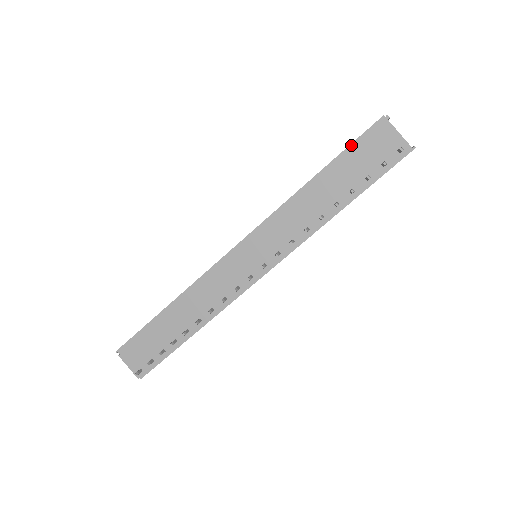
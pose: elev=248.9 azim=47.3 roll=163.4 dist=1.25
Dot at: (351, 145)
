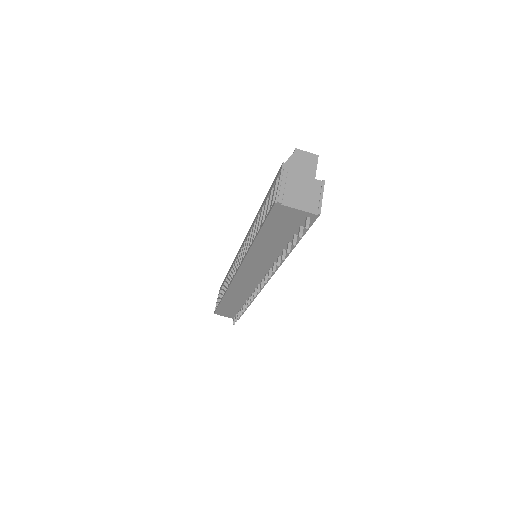
Dot at: (265, 223)
